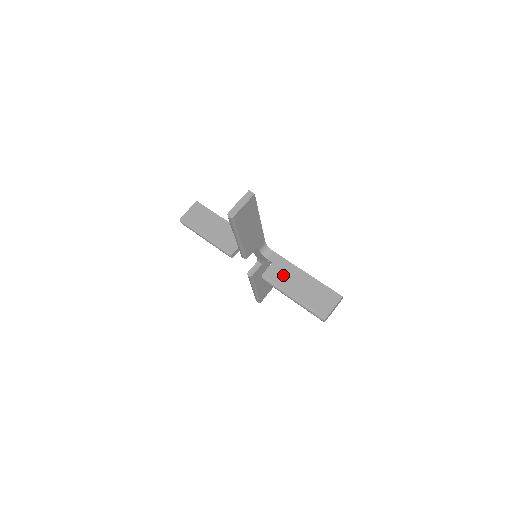
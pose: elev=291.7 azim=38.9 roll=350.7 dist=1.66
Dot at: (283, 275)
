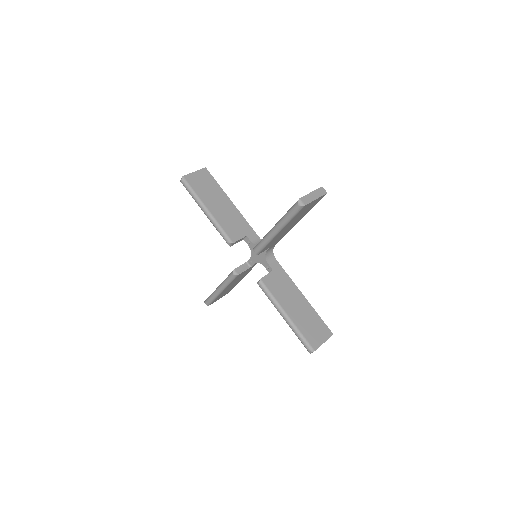
Dot at: occluded
